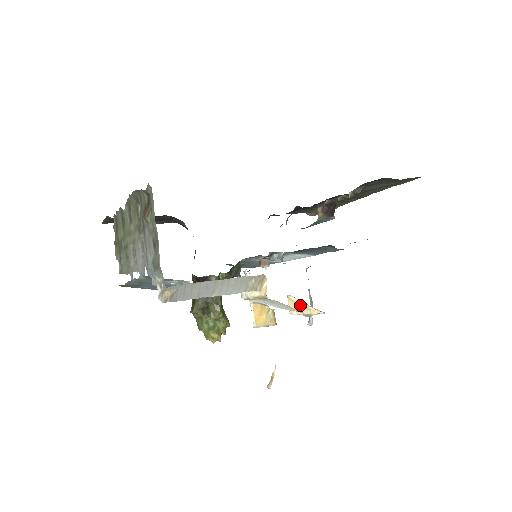
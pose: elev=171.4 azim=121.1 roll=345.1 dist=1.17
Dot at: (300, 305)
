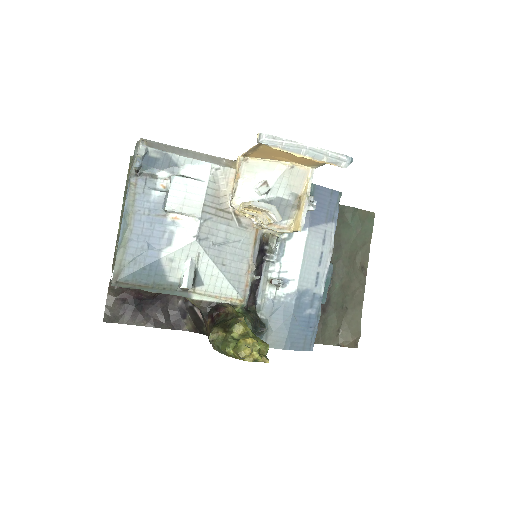
Dot at: (298, 209)
